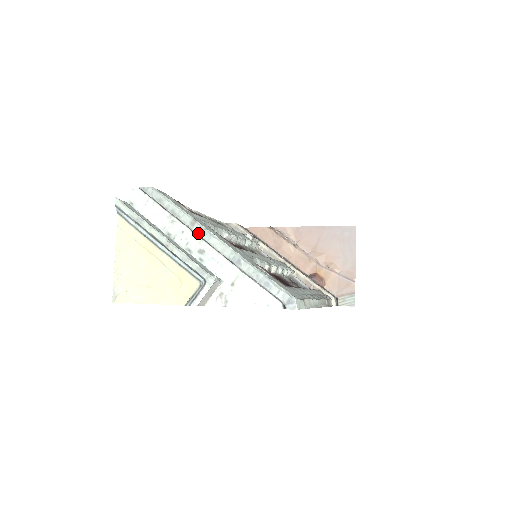
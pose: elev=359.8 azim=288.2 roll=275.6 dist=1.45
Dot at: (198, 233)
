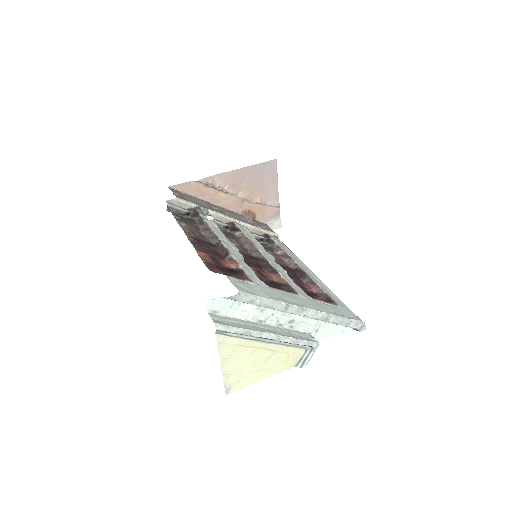
Dot at: (292, 313)
